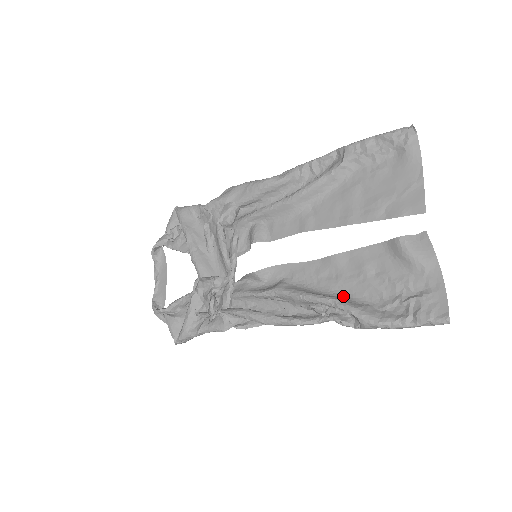
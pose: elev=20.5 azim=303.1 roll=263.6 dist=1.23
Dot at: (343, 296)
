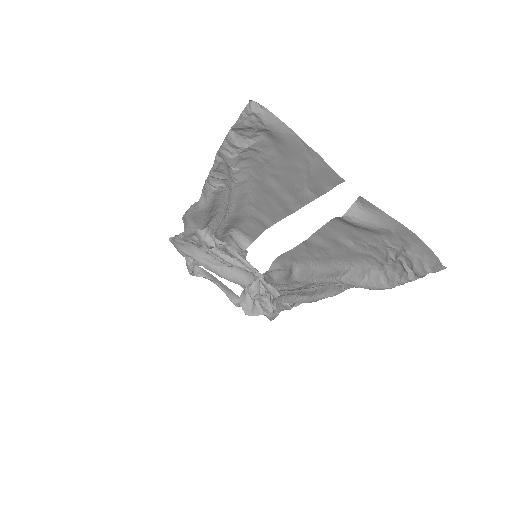
Dot at: (345, 267)
